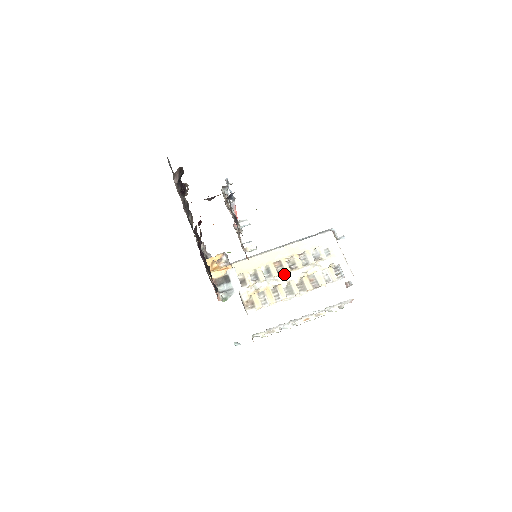
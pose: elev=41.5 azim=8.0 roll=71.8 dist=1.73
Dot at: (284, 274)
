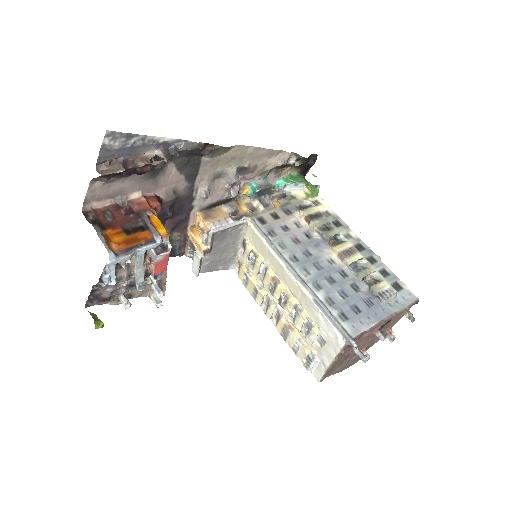
Dot at: occluded
